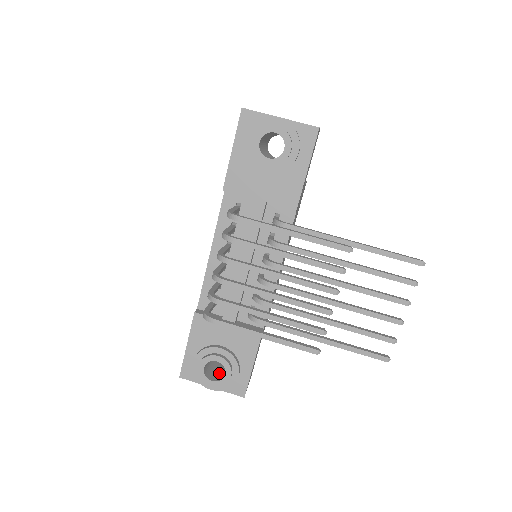
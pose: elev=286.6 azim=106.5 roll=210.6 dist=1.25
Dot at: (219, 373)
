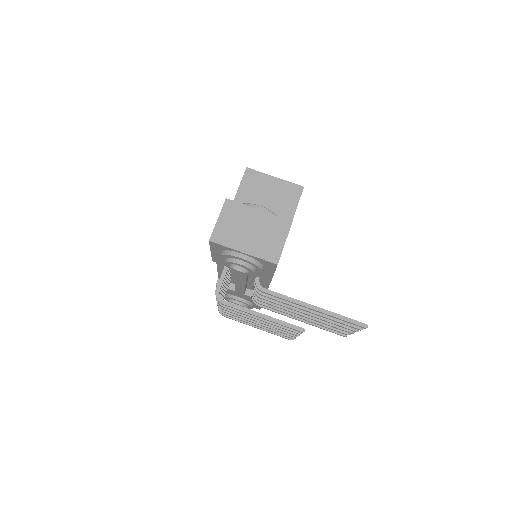
Dot at: occluded
